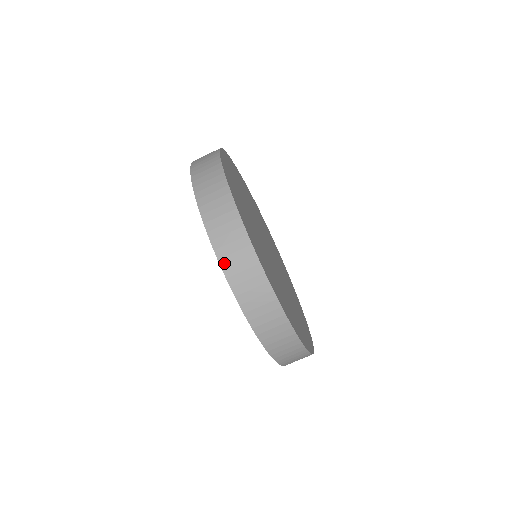
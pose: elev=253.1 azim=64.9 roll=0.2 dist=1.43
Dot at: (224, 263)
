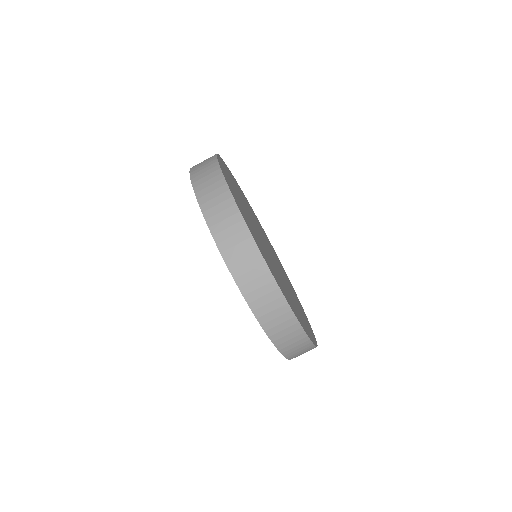
Dot at: (202, 201)
